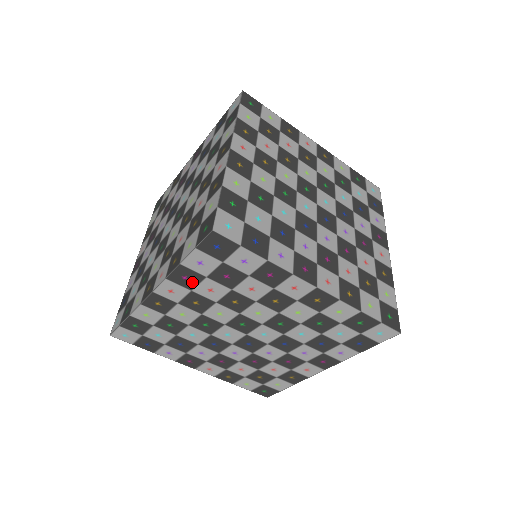
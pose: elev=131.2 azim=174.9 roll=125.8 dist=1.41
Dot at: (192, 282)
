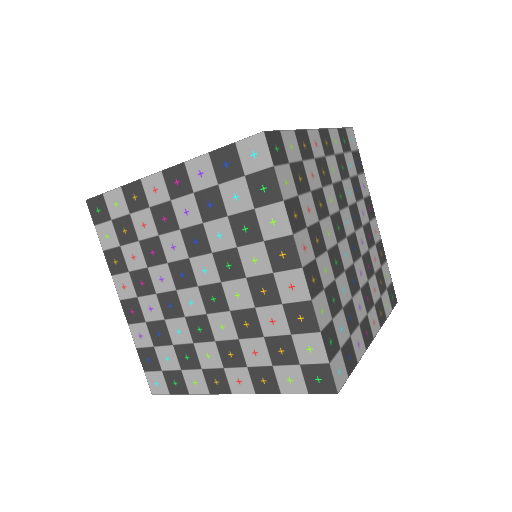
Dot at: occluded
